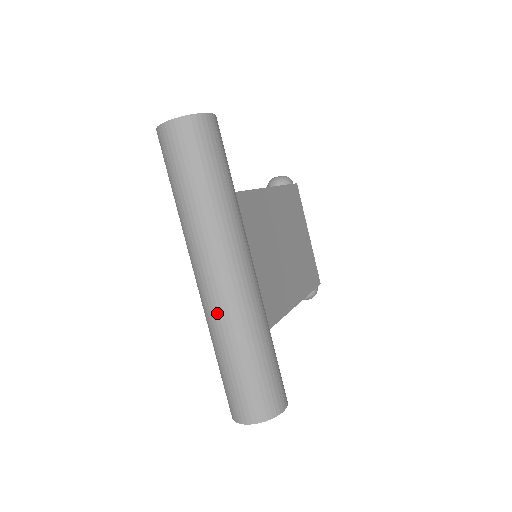
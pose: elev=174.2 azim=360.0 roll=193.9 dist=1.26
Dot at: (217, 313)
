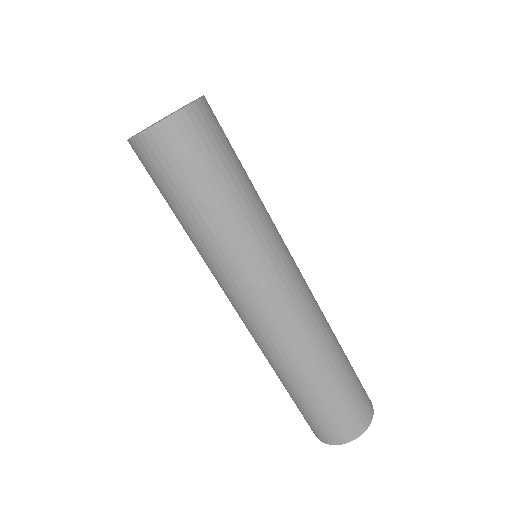
Dot at: (292, 343)
